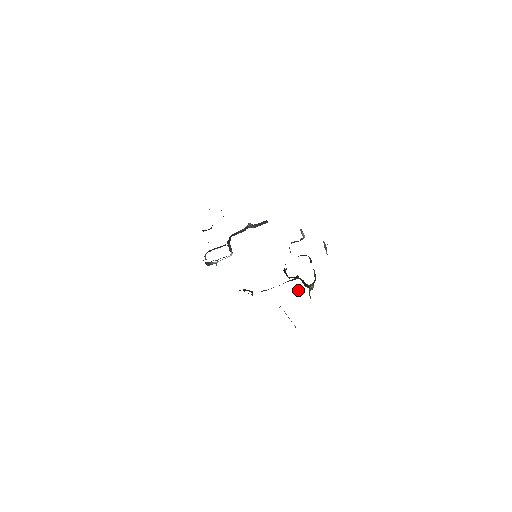
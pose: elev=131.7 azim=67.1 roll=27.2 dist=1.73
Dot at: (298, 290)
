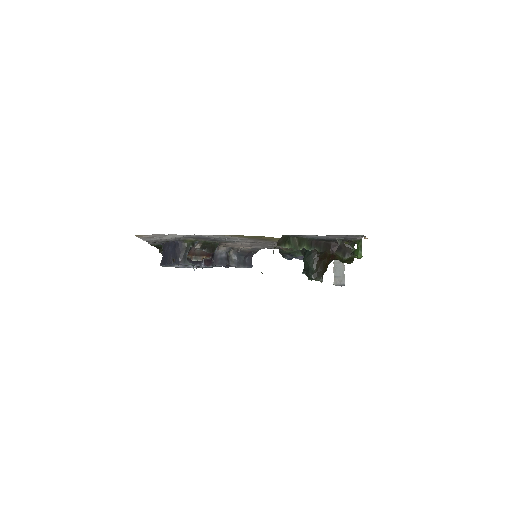
Dot at: (341, 242)
